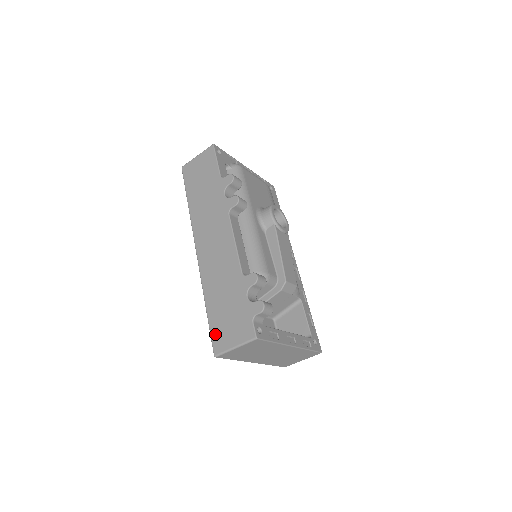
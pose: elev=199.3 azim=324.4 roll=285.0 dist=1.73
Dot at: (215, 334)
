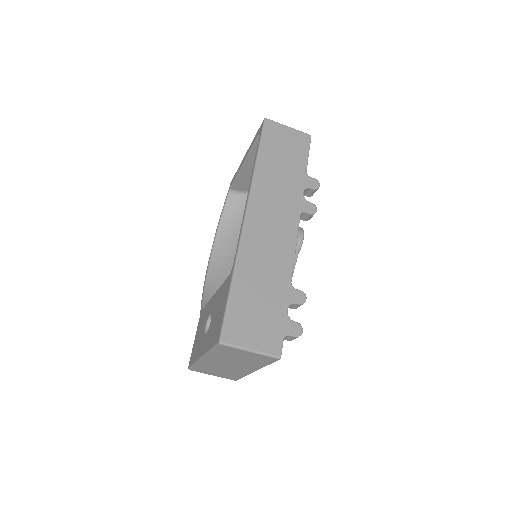
Dot at: (233, 320)
